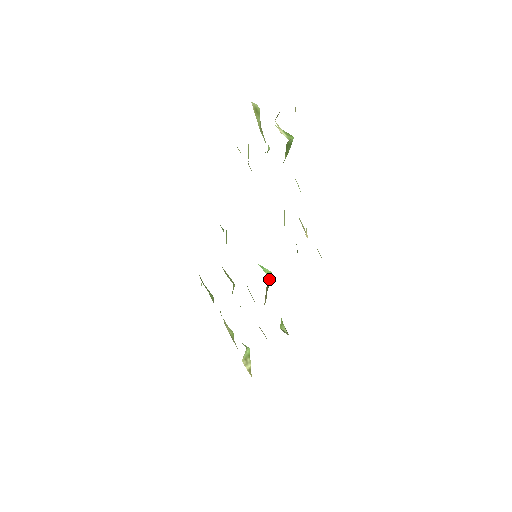
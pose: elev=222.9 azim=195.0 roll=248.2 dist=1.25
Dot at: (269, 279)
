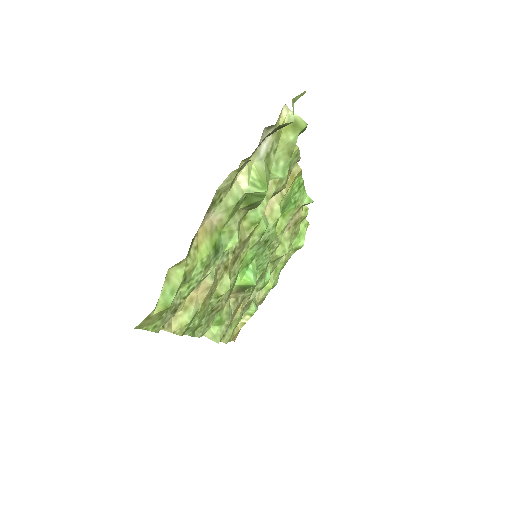
Dot at: (242, 284)
